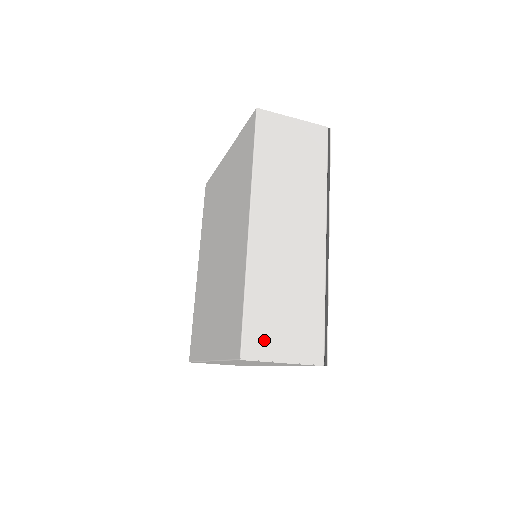
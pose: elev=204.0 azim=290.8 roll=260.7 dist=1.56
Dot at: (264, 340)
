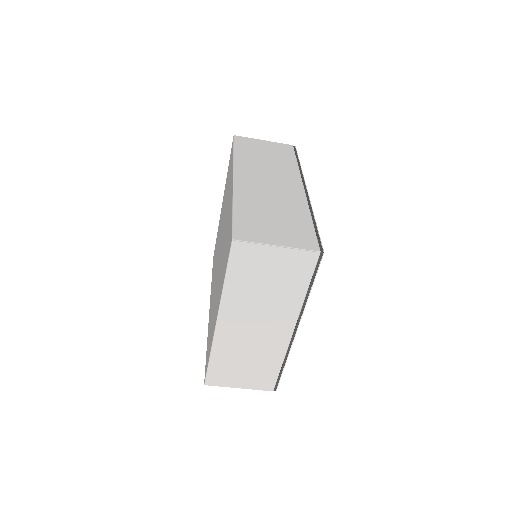
Dot at: (255, 231)
